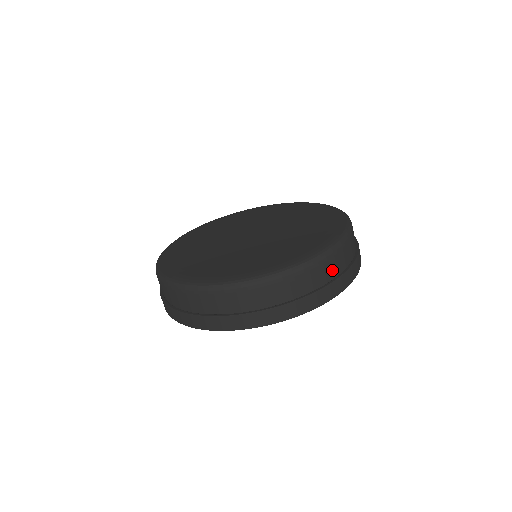
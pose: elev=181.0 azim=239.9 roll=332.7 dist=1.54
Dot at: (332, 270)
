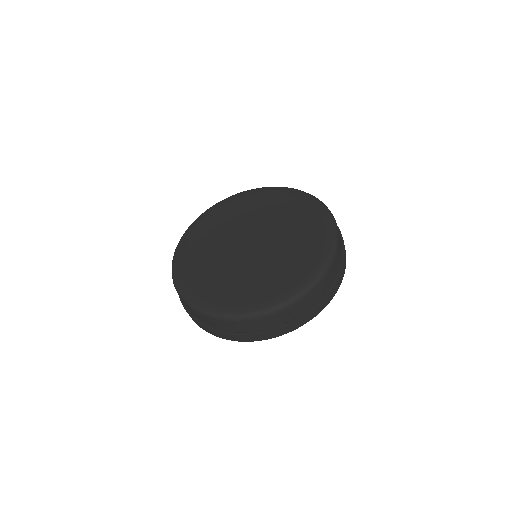
Dot at: (330, 280)
